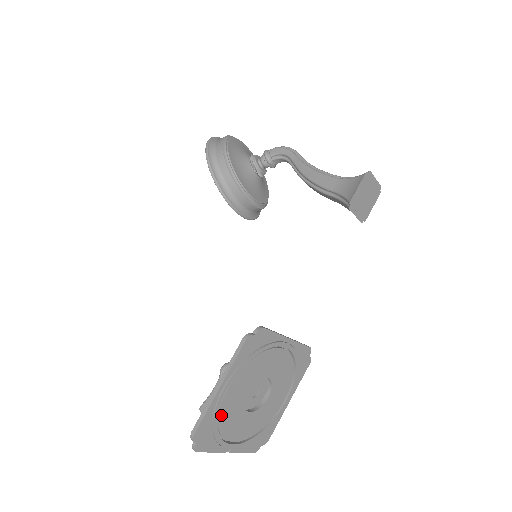
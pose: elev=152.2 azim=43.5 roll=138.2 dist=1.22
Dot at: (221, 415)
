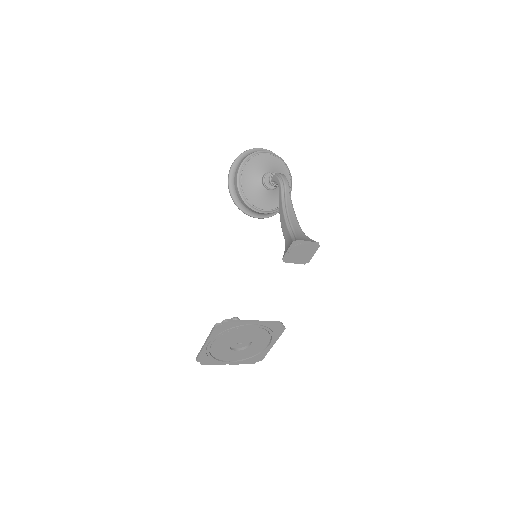
Dot at: (213, 353)
